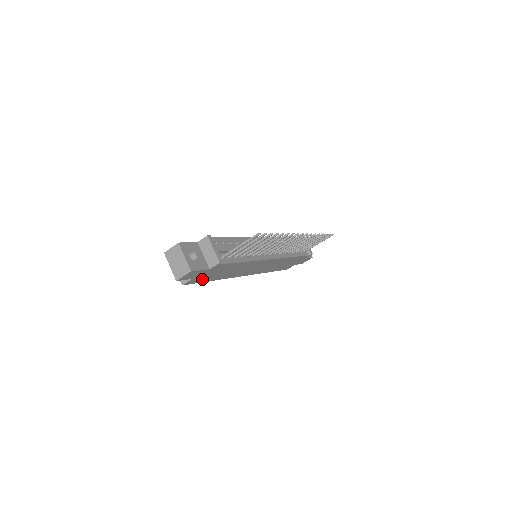
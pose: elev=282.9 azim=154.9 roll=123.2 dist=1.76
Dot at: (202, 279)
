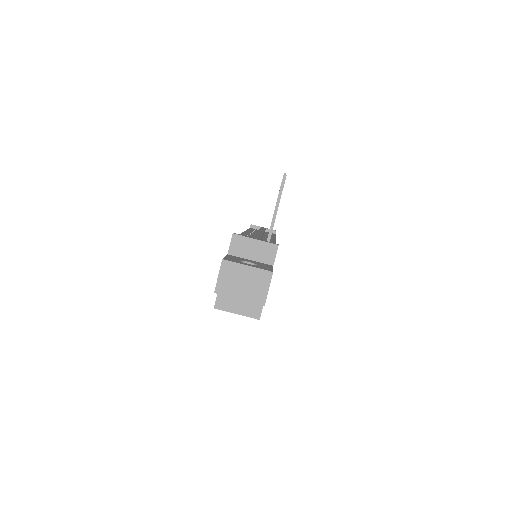
Dot at: occluded
